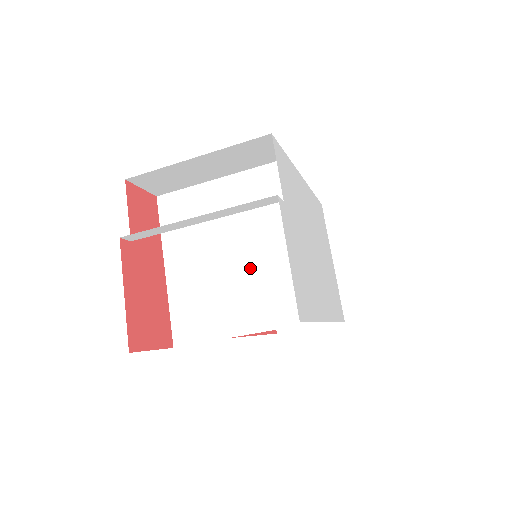
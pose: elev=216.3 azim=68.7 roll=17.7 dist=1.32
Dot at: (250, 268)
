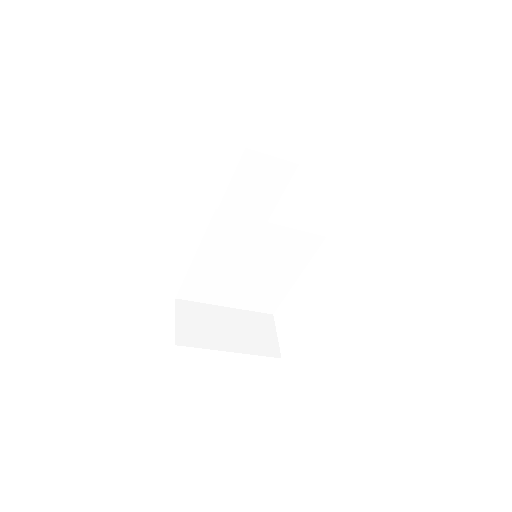
Dot at: (255, 280)
